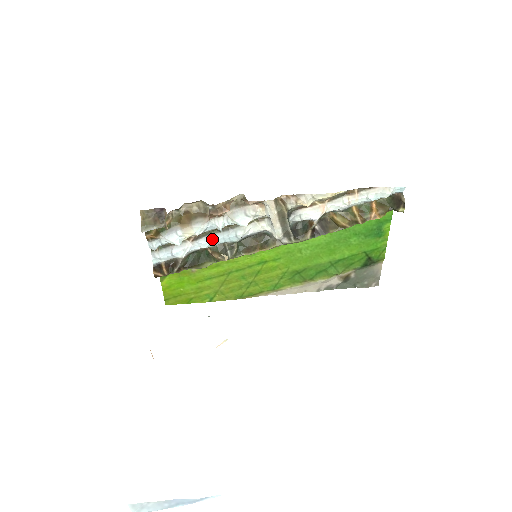
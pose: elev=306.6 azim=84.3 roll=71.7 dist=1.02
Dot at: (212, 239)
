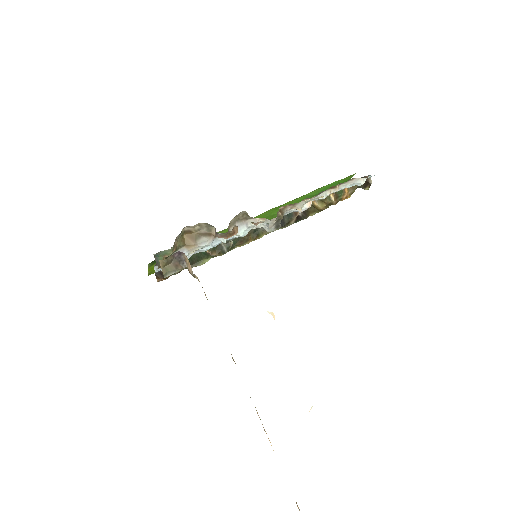
Dot at: (212, 245)
